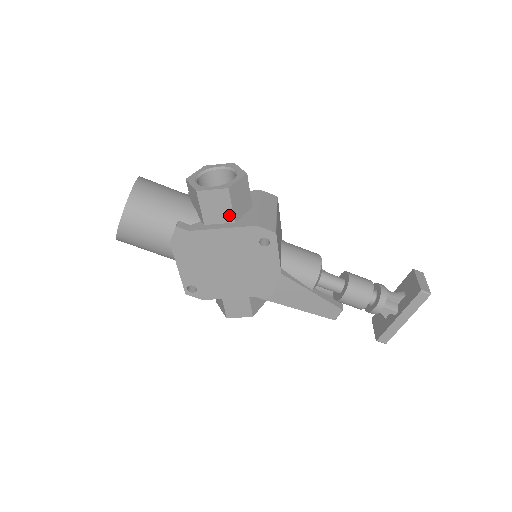
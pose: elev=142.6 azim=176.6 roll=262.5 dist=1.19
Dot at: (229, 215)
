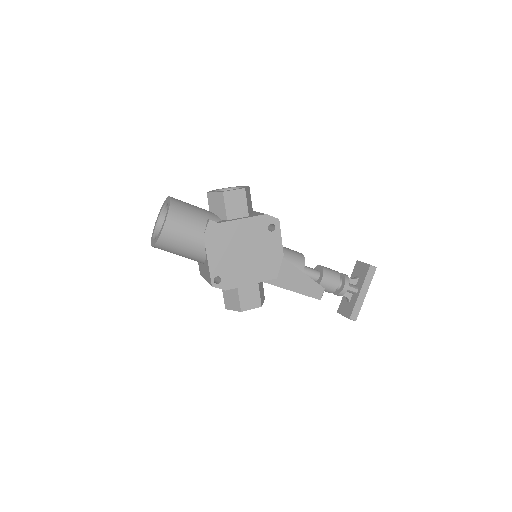
Dot at: (245, 210)
